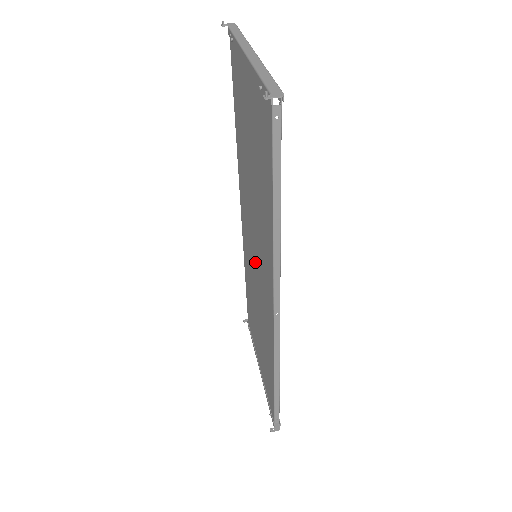
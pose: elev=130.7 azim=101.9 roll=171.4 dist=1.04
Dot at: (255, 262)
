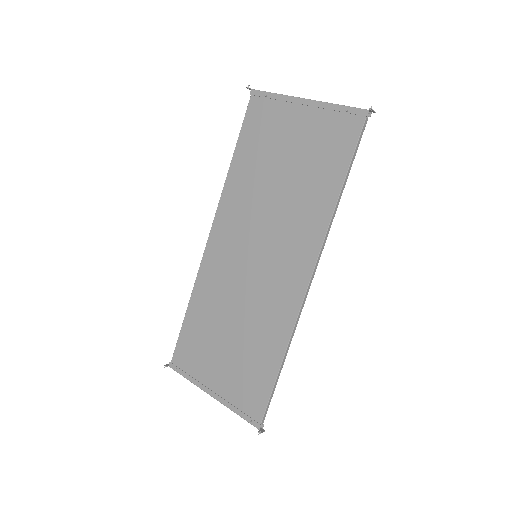
Dot at: (254, 262)
